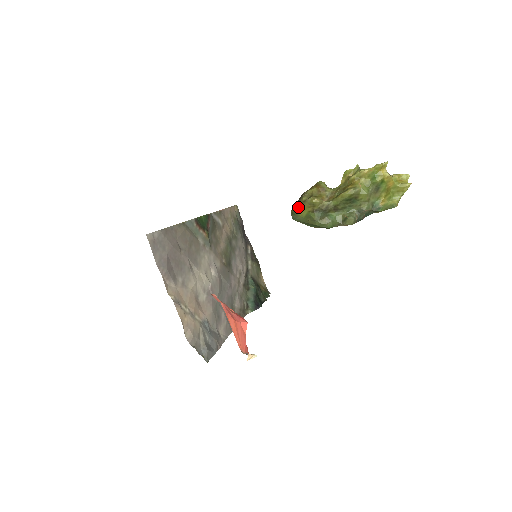
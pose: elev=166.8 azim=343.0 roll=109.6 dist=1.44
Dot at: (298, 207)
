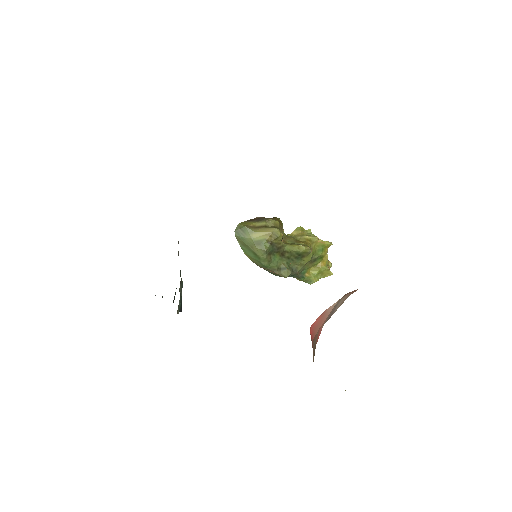
Dot at: (254, 227)
